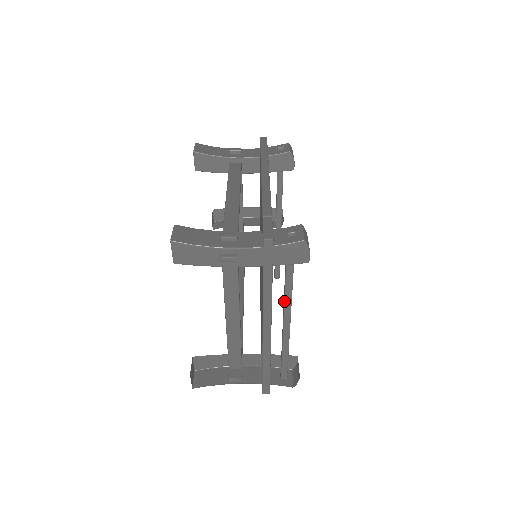
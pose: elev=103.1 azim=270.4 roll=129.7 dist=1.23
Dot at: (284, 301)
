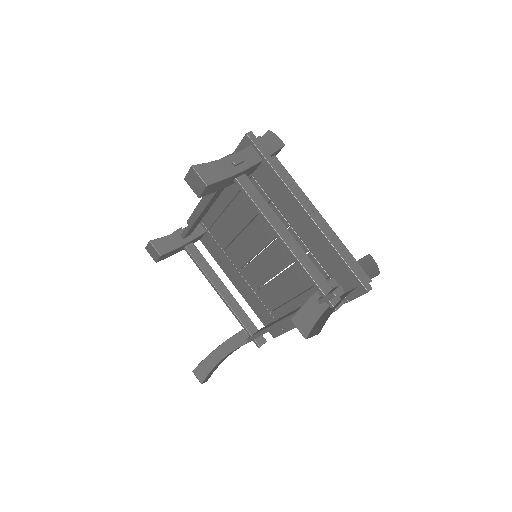
Dot at: occluded
